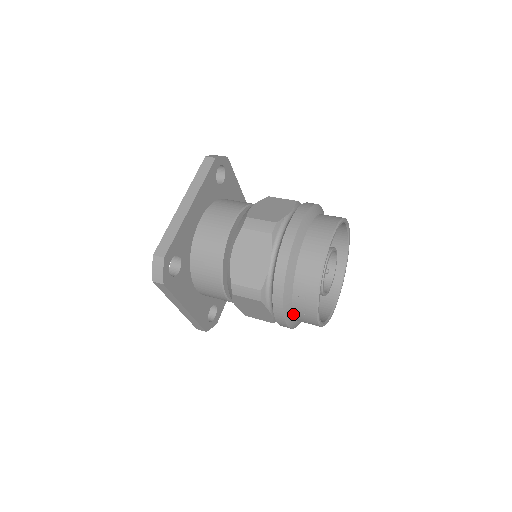
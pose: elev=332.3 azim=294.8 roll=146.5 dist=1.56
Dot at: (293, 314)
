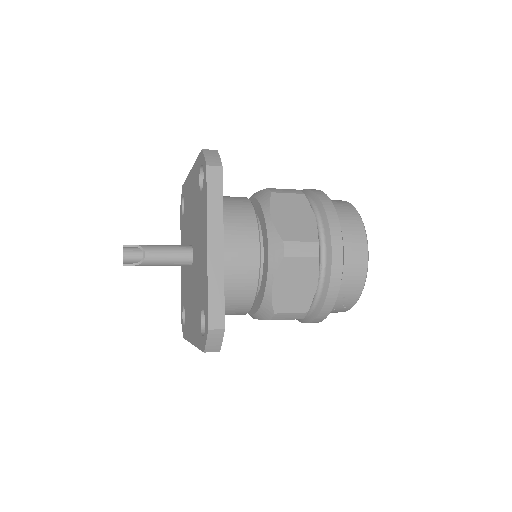
Dot at: occluded
